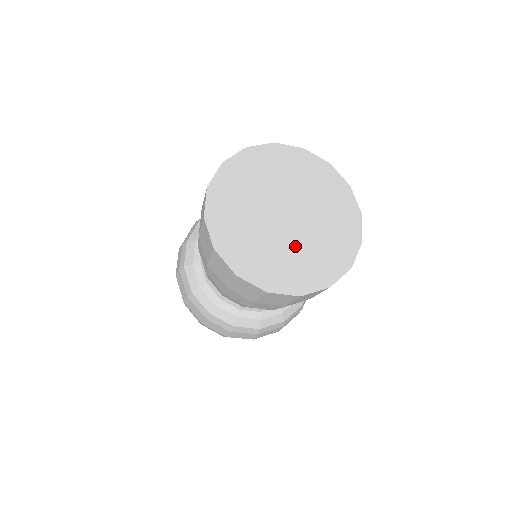
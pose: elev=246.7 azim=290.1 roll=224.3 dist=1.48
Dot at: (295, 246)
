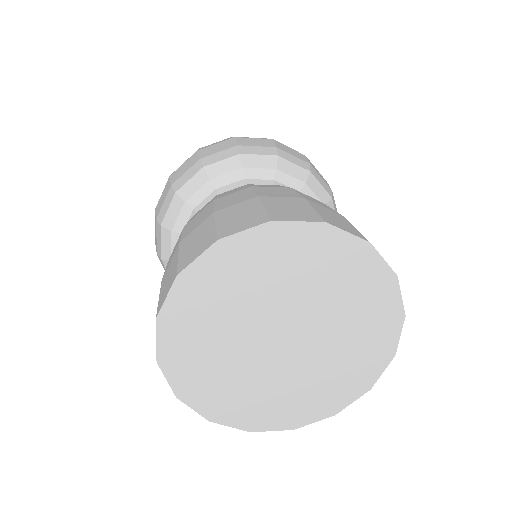
Dot at: (293, 376)
